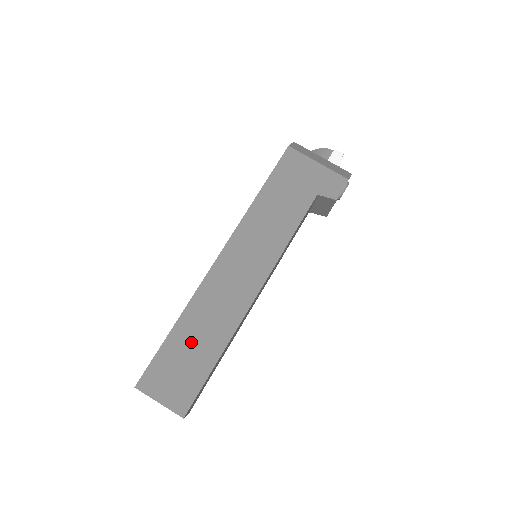
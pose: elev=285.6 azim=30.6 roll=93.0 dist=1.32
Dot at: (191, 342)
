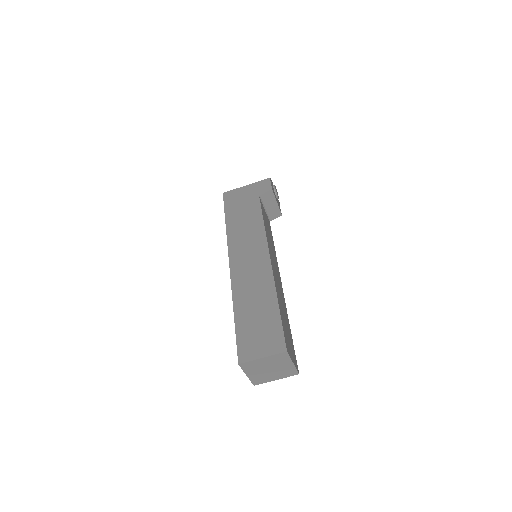
Dot at: (252, 312)
